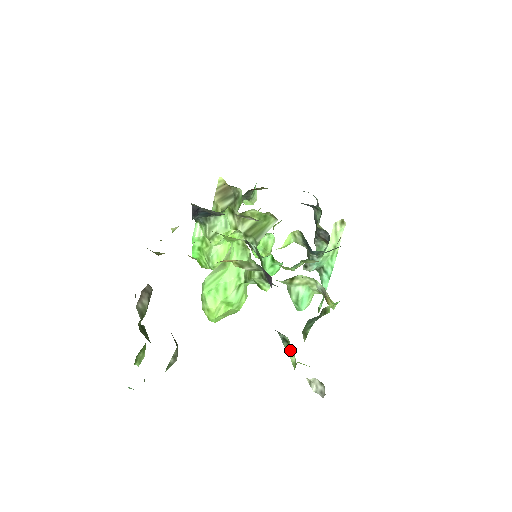
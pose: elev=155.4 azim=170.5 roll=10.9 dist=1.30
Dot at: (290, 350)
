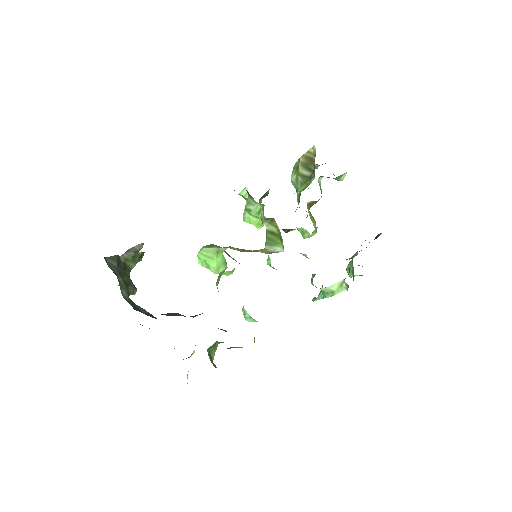
Dot at: occluded
